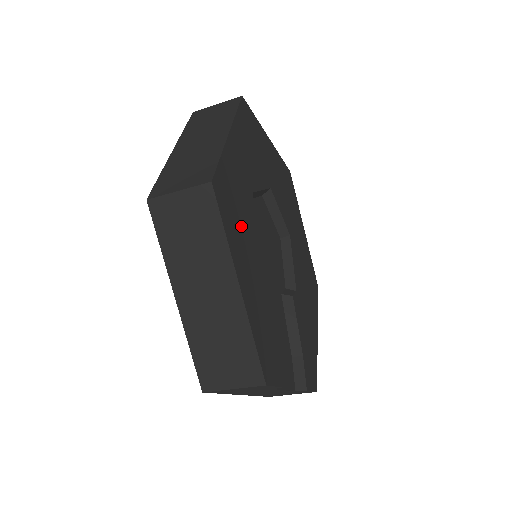
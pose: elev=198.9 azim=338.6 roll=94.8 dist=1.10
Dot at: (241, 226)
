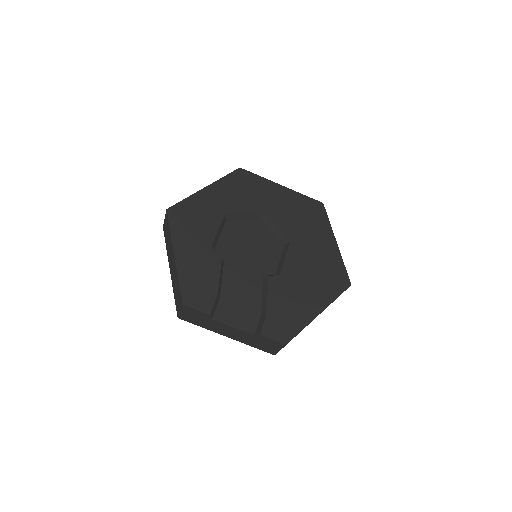
Dot at: (194, 229)
